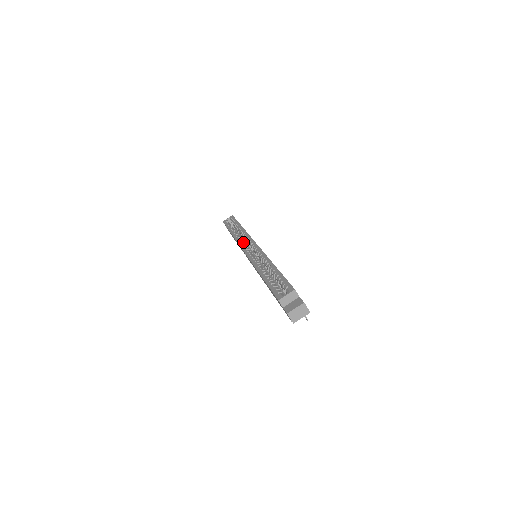
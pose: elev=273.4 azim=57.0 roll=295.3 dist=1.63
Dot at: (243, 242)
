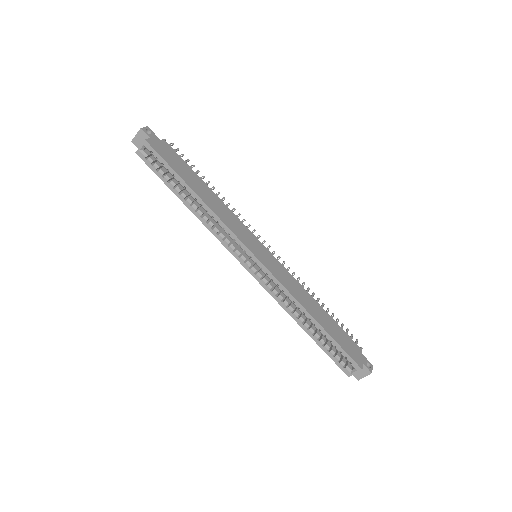
Dot at: (229, 243)
